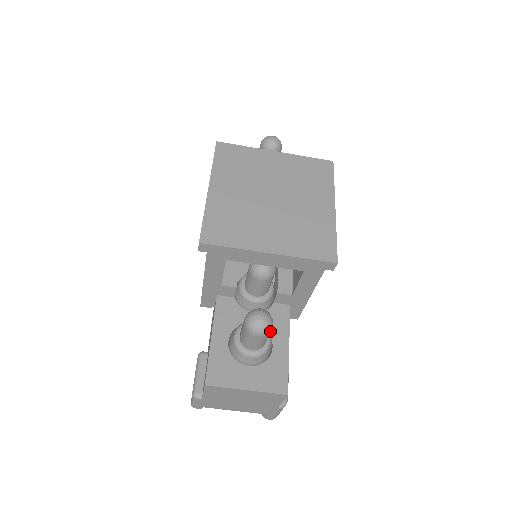
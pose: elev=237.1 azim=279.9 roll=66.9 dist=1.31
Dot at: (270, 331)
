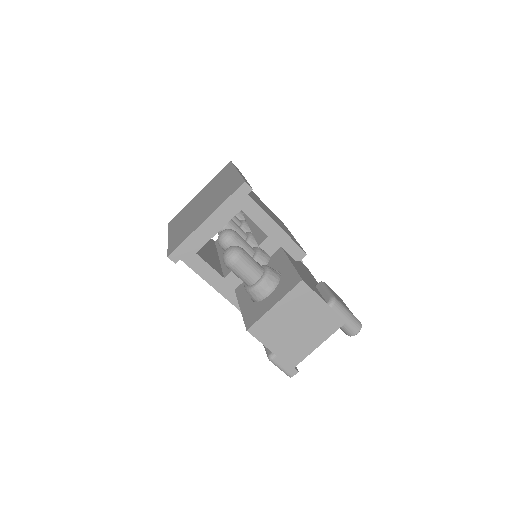
Dot at: (244, 253)
